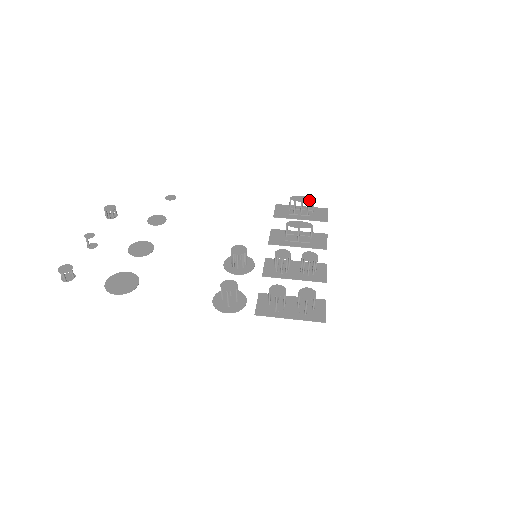
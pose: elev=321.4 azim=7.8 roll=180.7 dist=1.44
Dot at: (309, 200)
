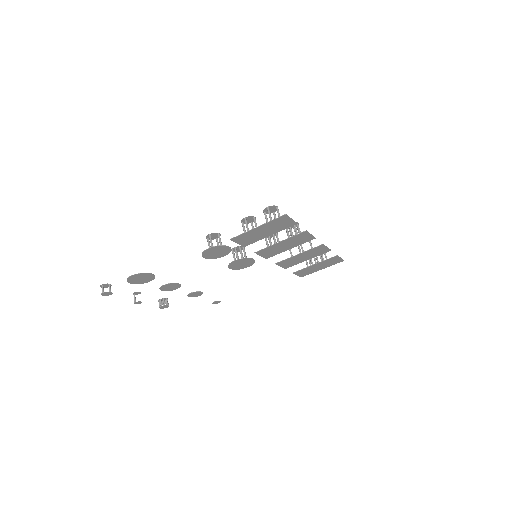
Dot at: occluded
